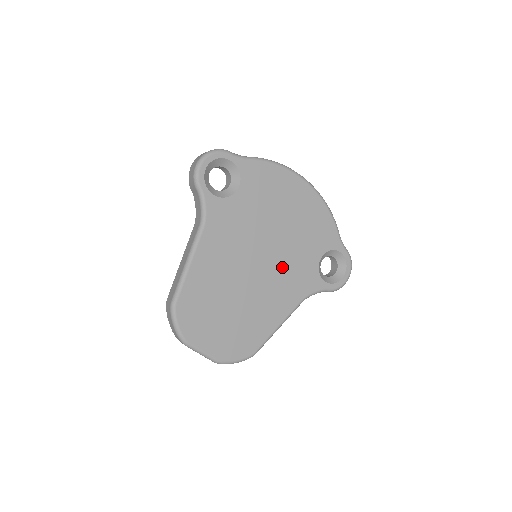
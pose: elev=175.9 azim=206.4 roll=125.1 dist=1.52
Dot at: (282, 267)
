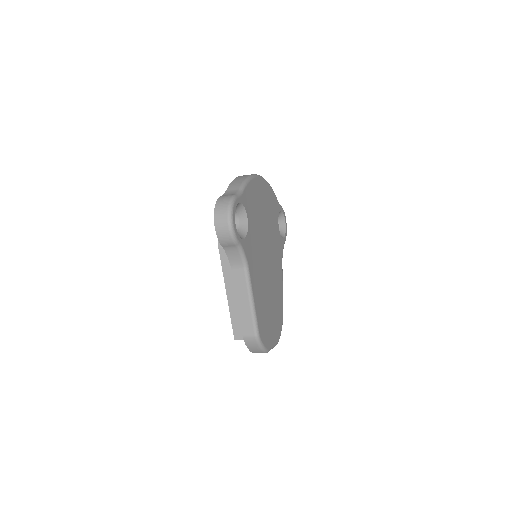
Dot at: (273, 251)
